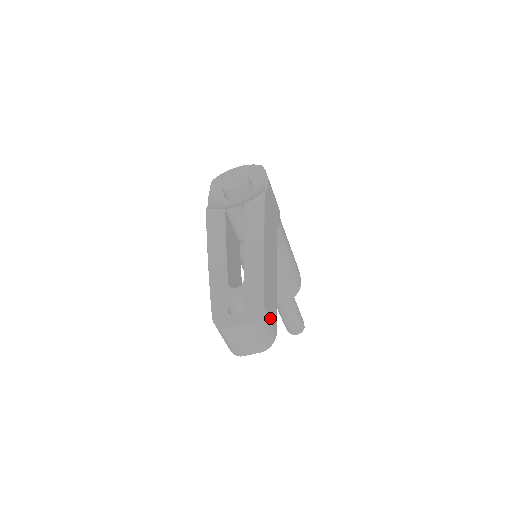
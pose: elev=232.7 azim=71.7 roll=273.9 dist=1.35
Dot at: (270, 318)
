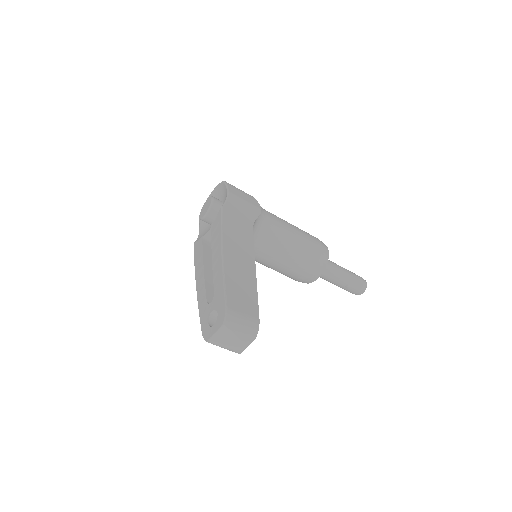
Dot at: (242, 314)
